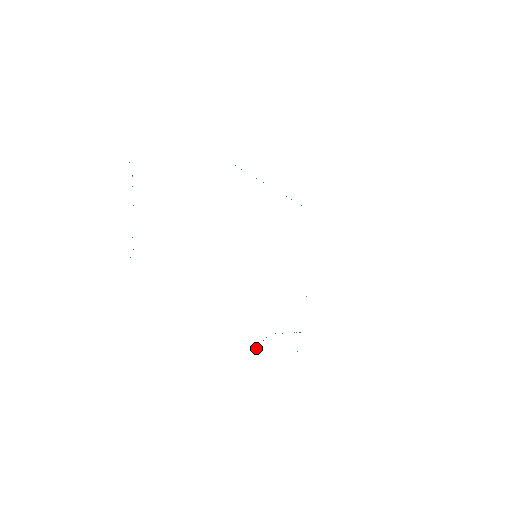
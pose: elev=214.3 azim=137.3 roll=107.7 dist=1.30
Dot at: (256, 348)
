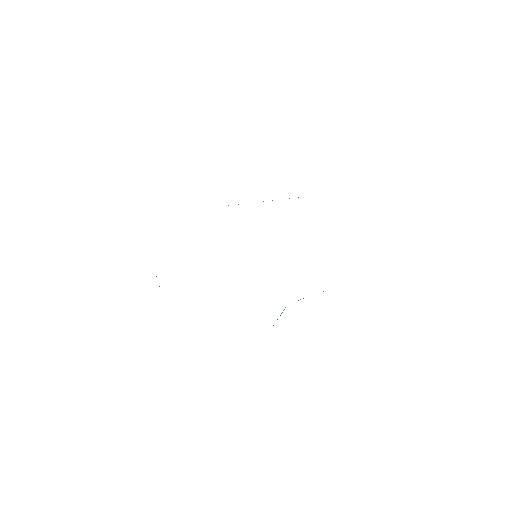
Dot at: occluded
